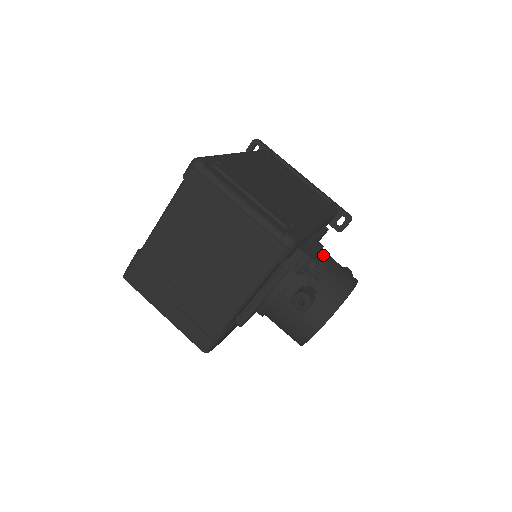
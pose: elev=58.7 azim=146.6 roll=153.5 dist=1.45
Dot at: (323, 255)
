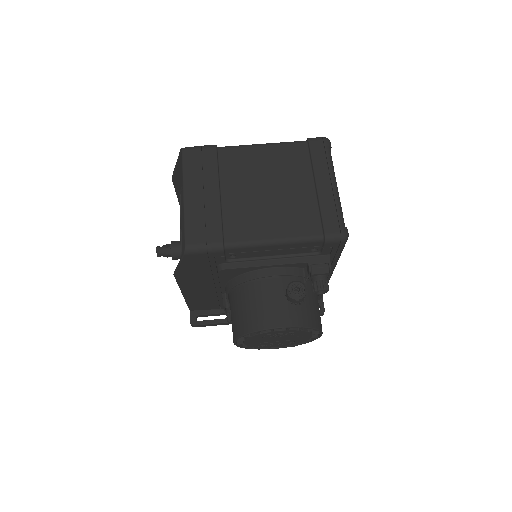
Dot at: occluded
